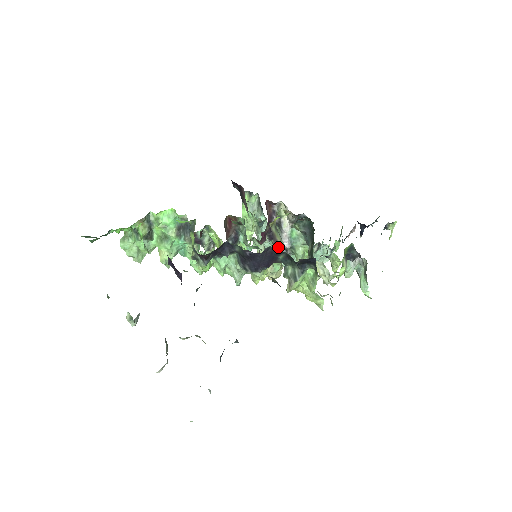
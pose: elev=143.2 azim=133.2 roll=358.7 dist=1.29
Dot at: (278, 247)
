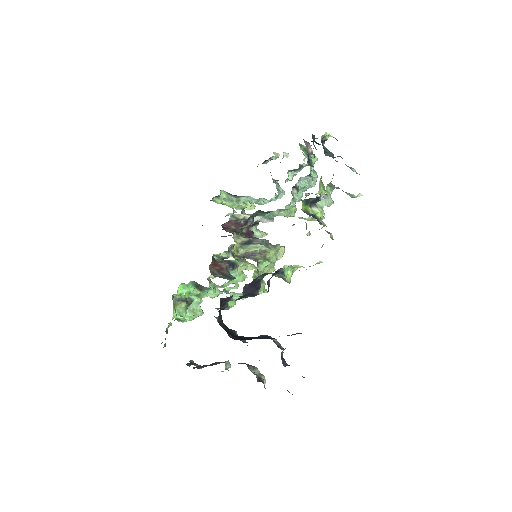
Dot at: (257, 254)
